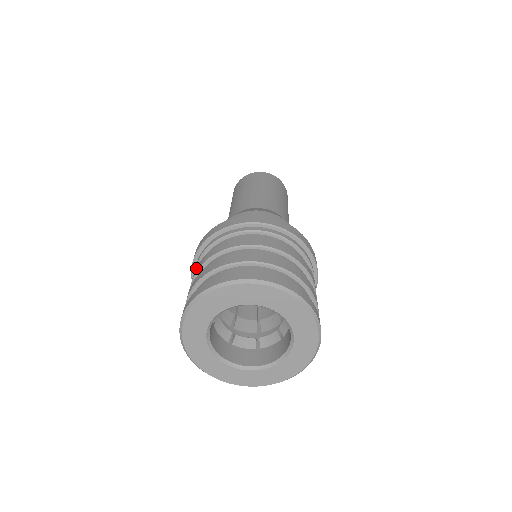
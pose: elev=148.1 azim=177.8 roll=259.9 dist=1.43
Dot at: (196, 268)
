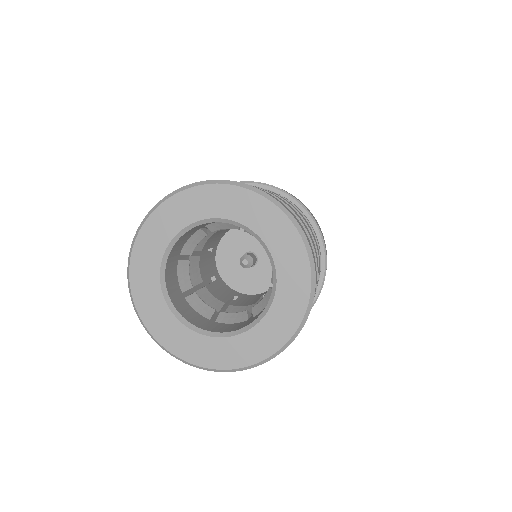
Dot at: occluded
